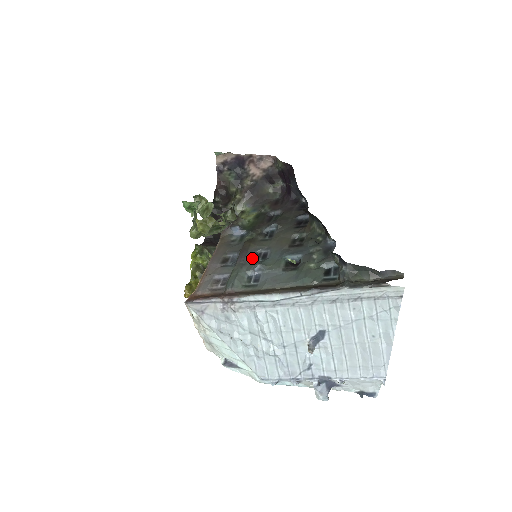
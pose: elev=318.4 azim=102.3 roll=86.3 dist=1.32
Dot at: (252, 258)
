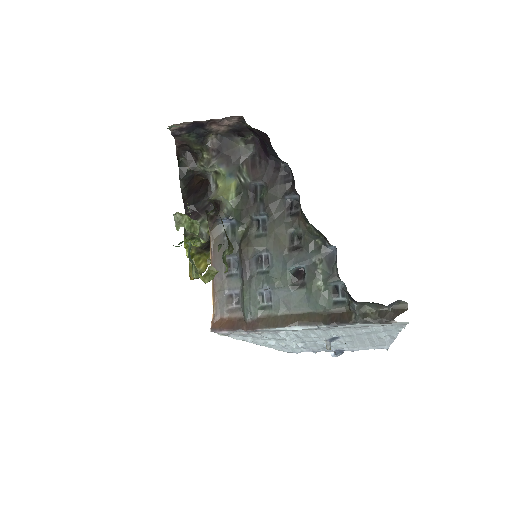
Dot at: (255, 267)
